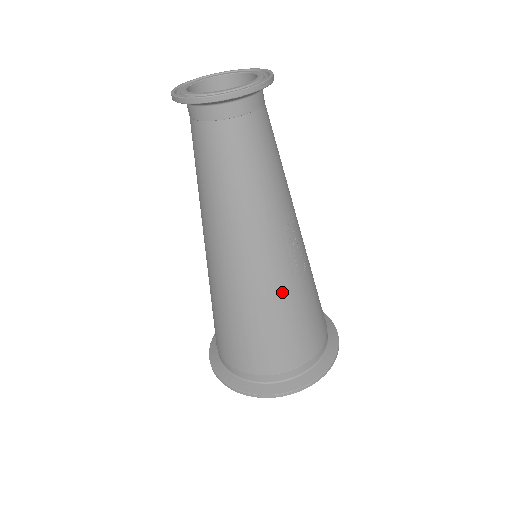
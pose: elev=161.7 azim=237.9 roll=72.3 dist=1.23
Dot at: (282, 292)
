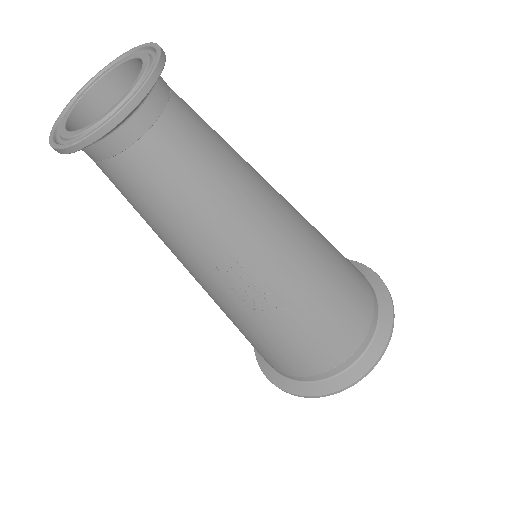
Dot at: (239, 319)
